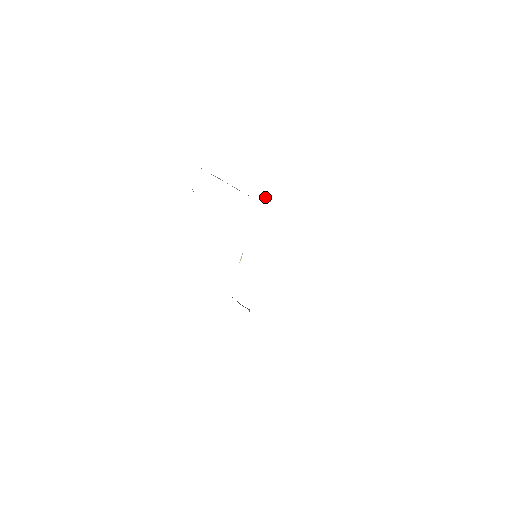
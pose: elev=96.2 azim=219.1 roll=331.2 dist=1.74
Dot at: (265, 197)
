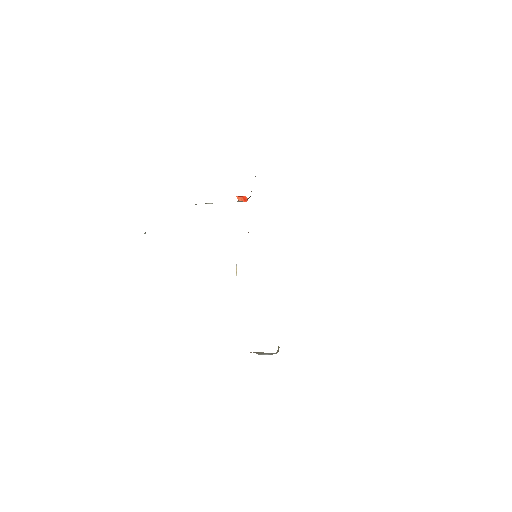
Dot at: (240, 198)
